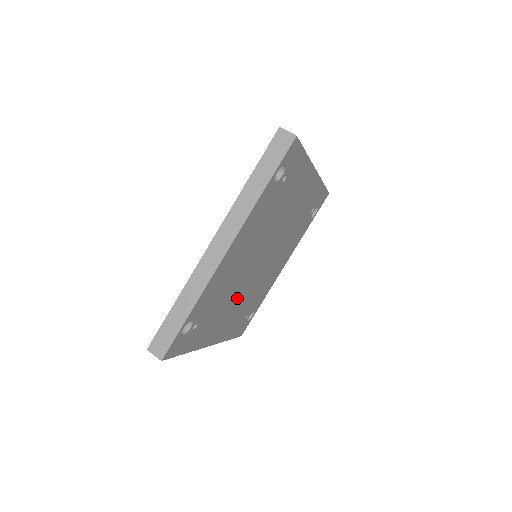
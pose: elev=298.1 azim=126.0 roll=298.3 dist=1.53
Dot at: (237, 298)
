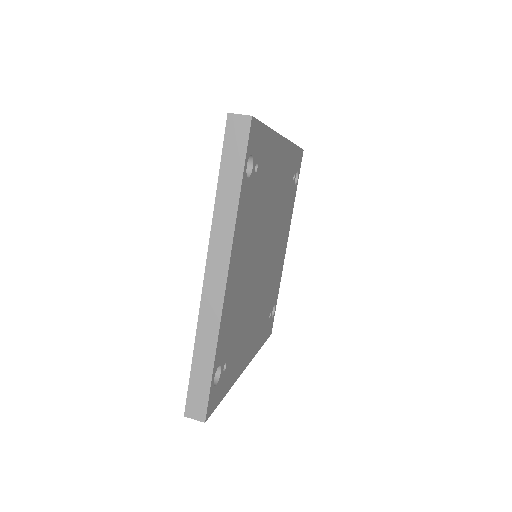
Dot at: (254, 309)
